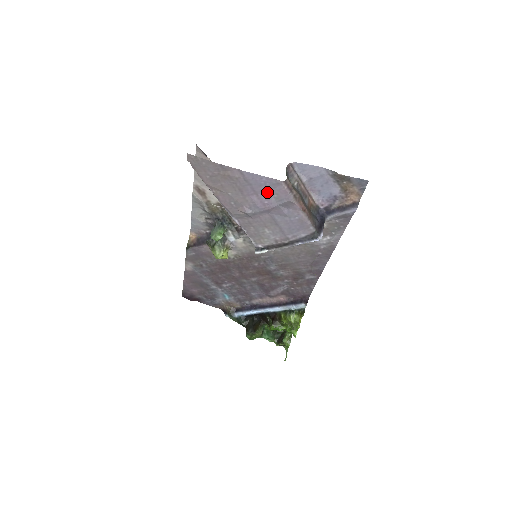
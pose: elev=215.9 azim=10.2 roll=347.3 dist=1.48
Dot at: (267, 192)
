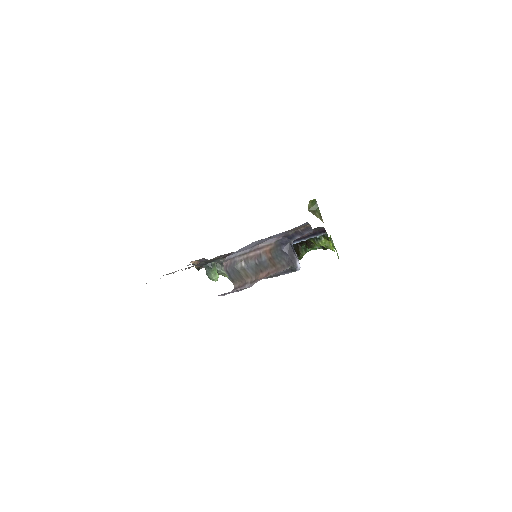
Dot at: occluded
